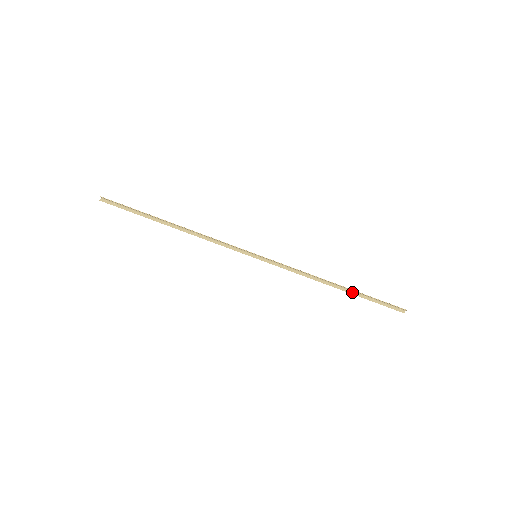
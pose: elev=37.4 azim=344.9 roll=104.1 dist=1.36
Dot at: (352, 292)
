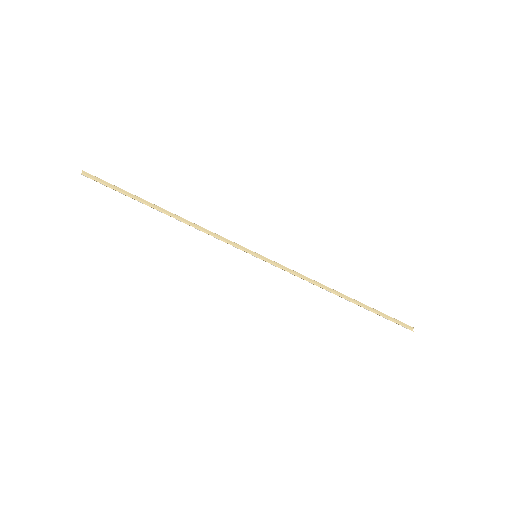
Dot at: (358, 305)
